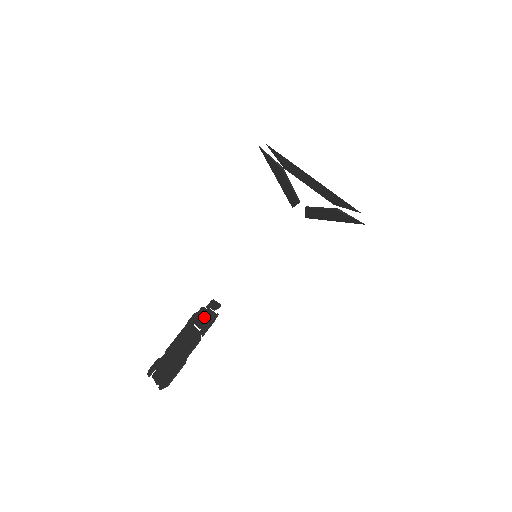
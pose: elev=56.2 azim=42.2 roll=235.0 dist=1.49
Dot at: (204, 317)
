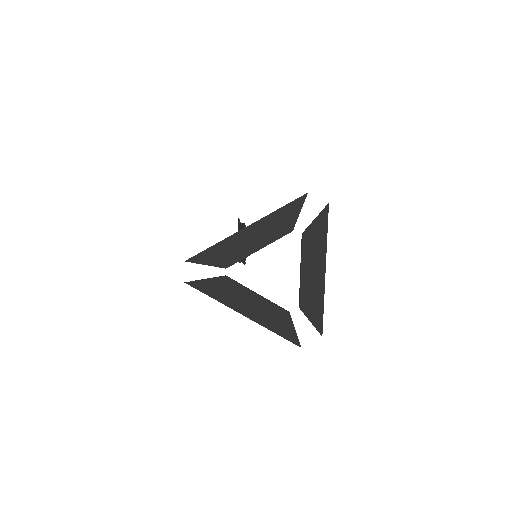
Dot at: occluded
